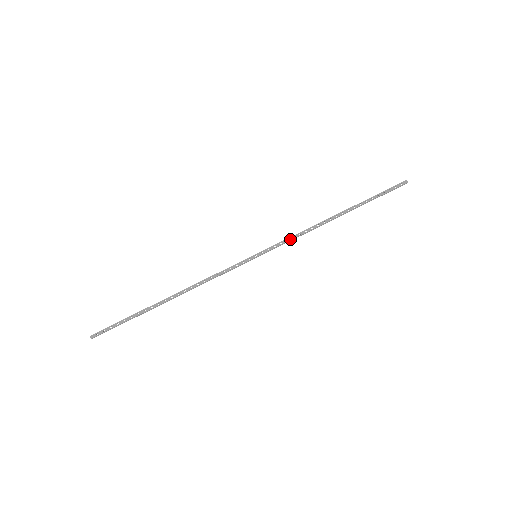
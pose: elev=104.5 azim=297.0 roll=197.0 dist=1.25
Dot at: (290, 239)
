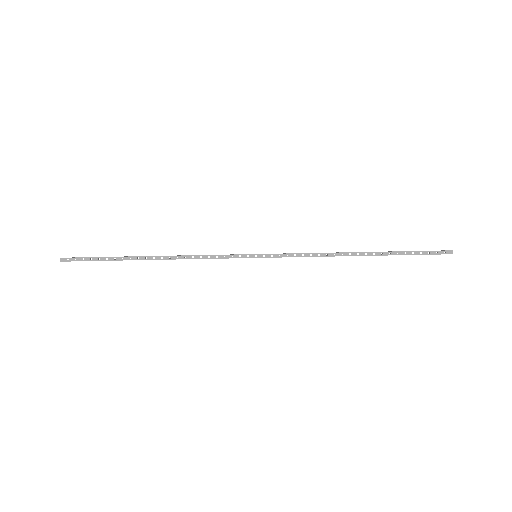
Dot at: (299, 255)
